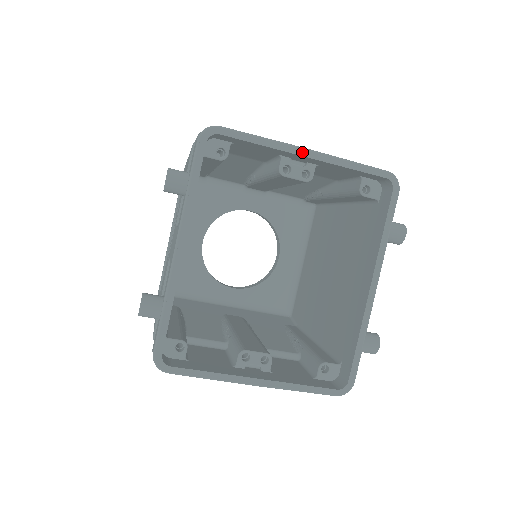
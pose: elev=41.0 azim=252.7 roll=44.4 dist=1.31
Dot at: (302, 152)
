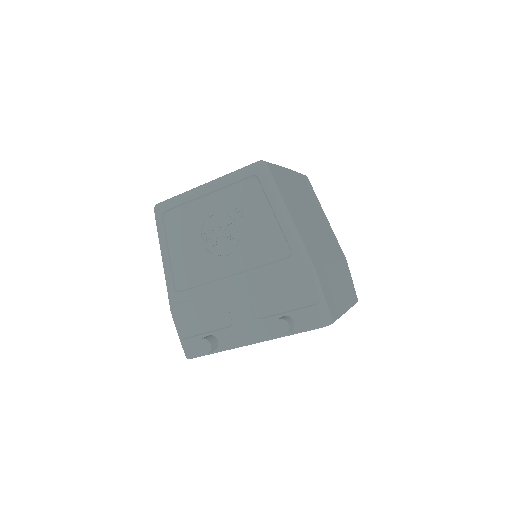
Dot at: occluded
